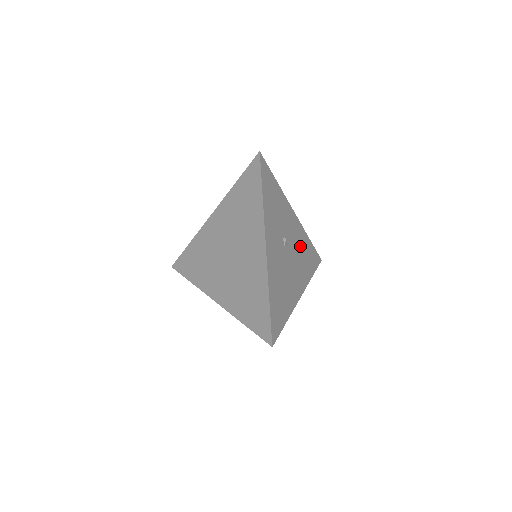
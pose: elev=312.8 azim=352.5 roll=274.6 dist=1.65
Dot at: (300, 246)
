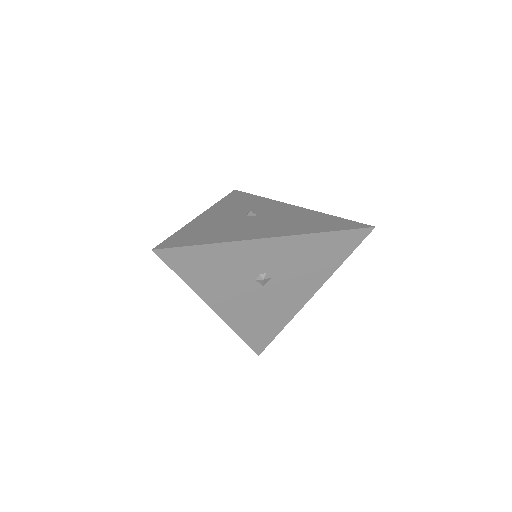
Dot at: (296, 218)
